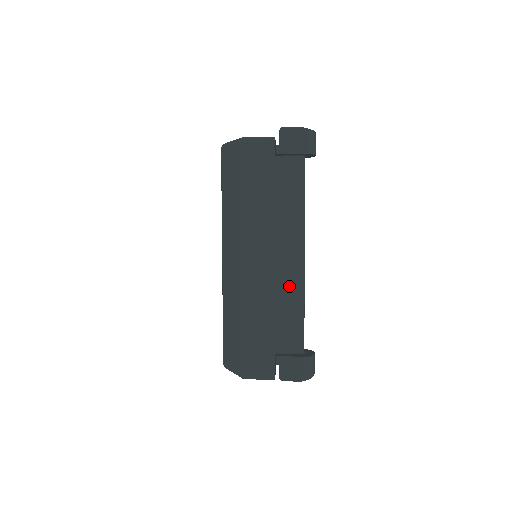
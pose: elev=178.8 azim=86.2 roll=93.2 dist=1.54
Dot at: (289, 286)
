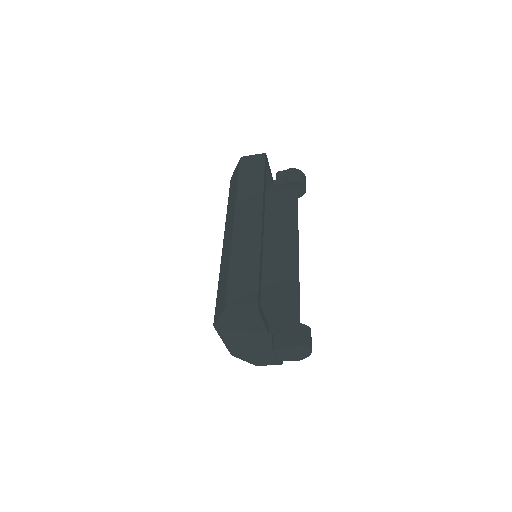
Dot at: (284, 272)
